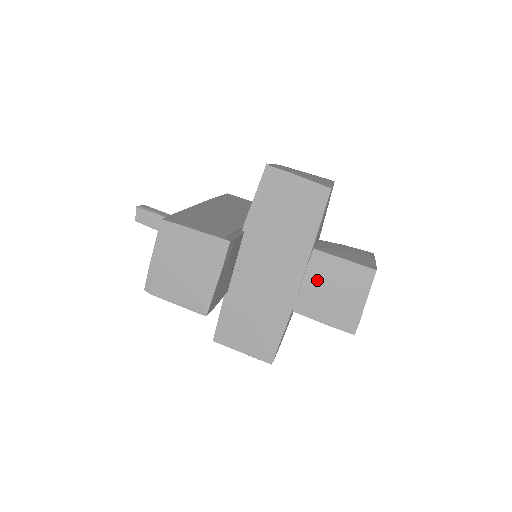
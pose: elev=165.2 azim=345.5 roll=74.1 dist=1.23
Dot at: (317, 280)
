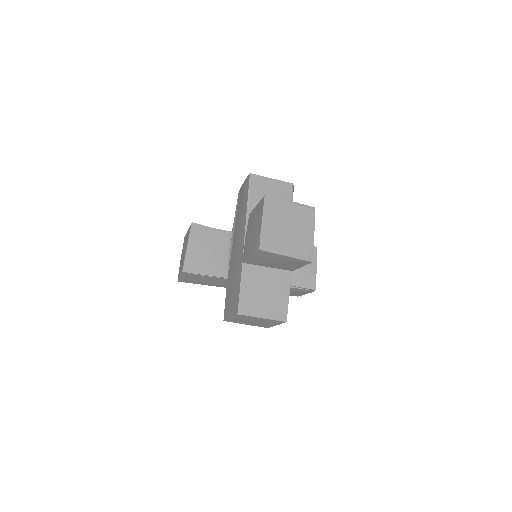
Dot at: (249, 231)
